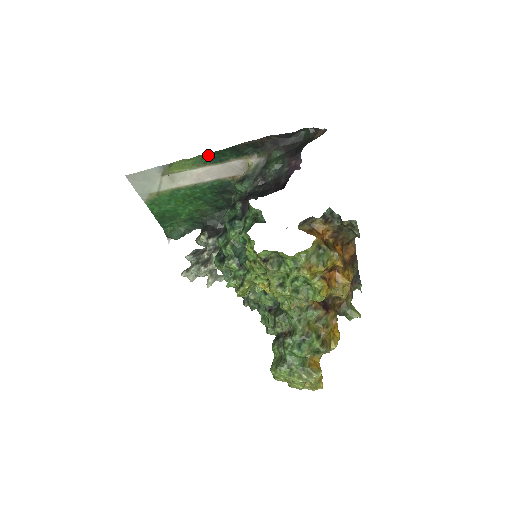
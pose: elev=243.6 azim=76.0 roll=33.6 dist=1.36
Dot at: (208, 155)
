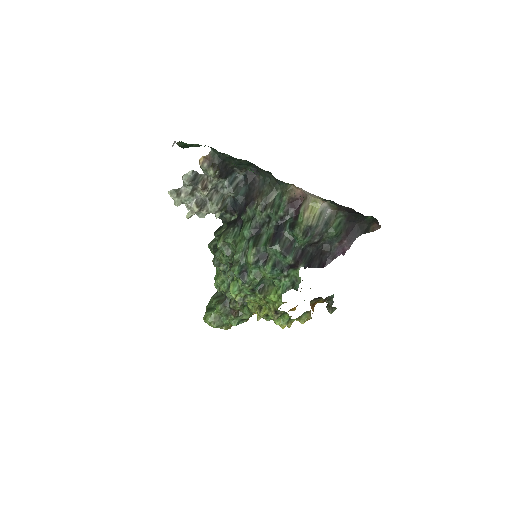
Dot at: occluded
